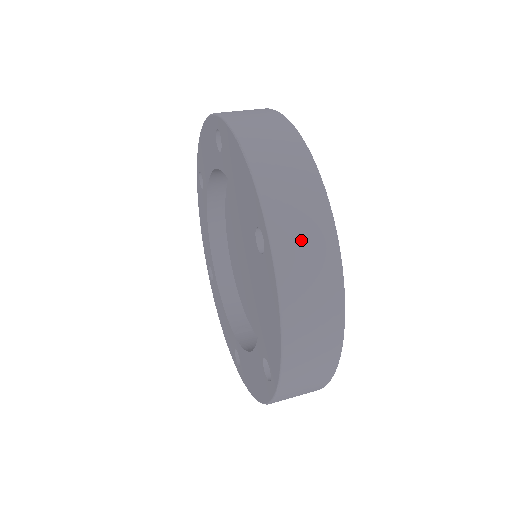
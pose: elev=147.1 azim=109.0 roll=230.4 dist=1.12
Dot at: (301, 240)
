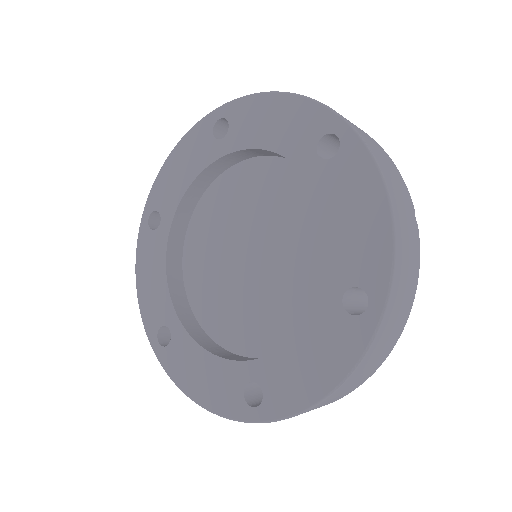
Dot at: occluded
